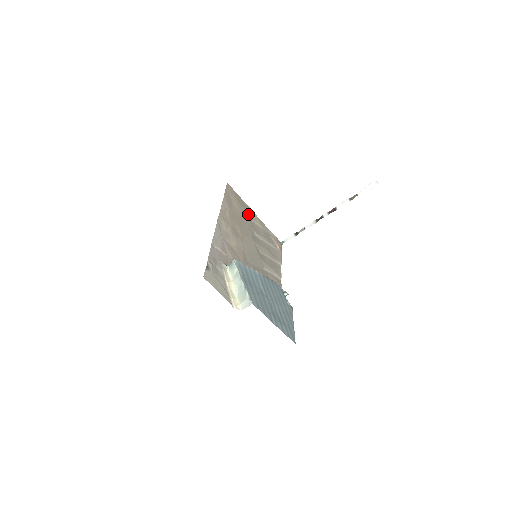
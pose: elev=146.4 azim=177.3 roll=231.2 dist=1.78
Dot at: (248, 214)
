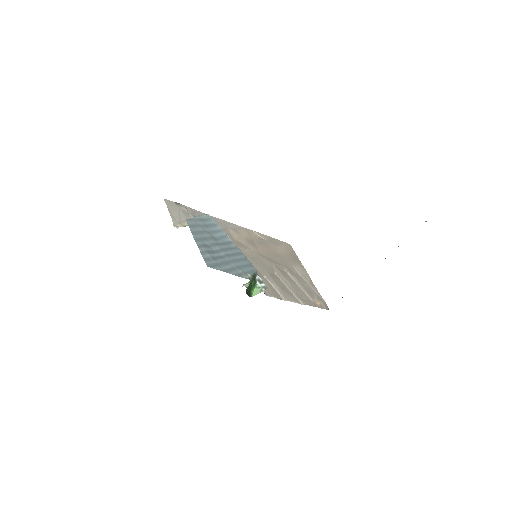
Dot at: (295, 265)
